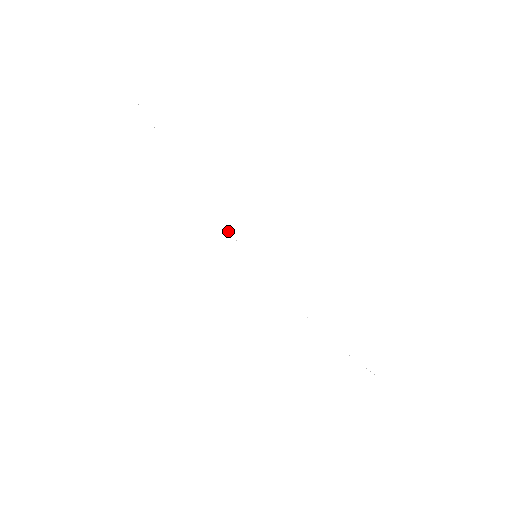
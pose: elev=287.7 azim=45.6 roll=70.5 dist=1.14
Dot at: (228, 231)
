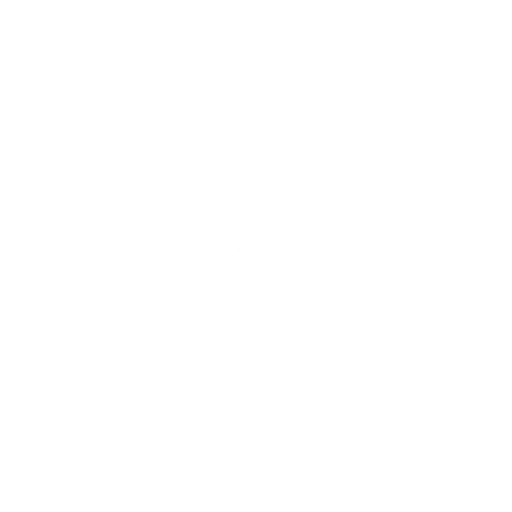
Dot at: occluded
